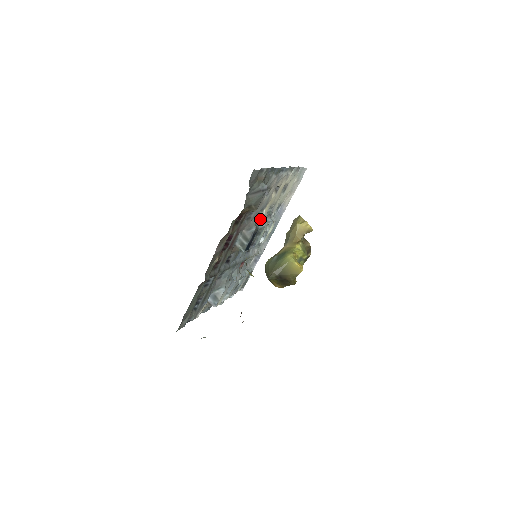
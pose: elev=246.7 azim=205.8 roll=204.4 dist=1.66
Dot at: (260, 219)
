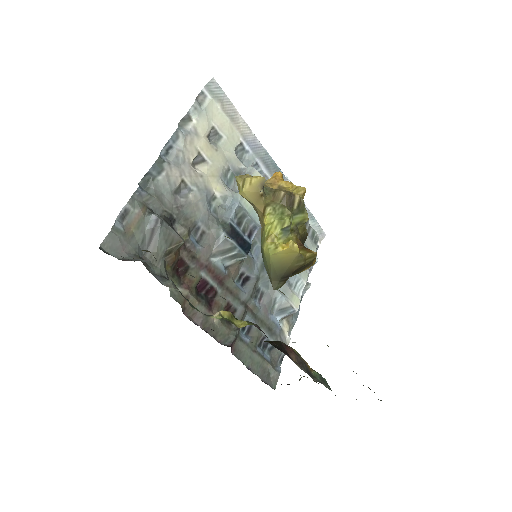
Dot at: (226, 204)
